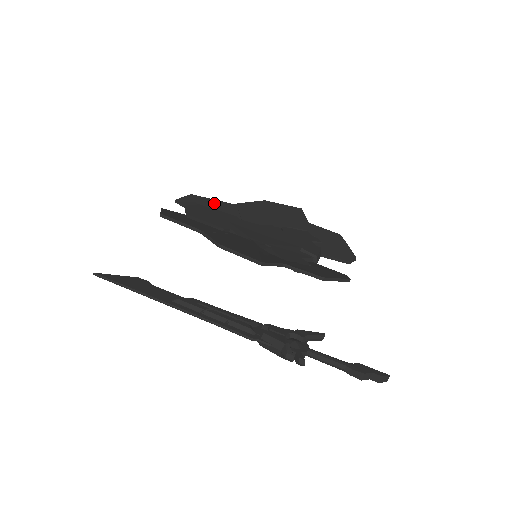
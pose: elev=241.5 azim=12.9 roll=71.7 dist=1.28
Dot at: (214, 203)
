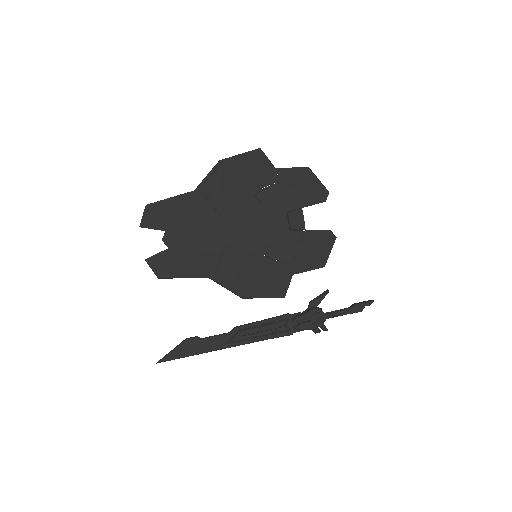
Dot at: (177, 203)
